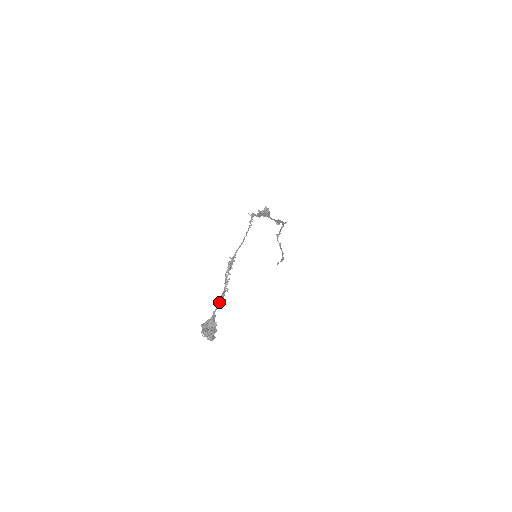
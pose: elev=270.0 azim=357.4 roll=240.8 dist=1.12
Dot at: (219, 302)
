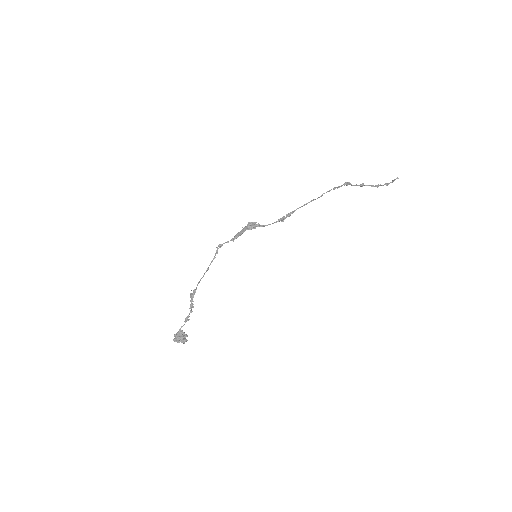
Dot at: (185, 321)
